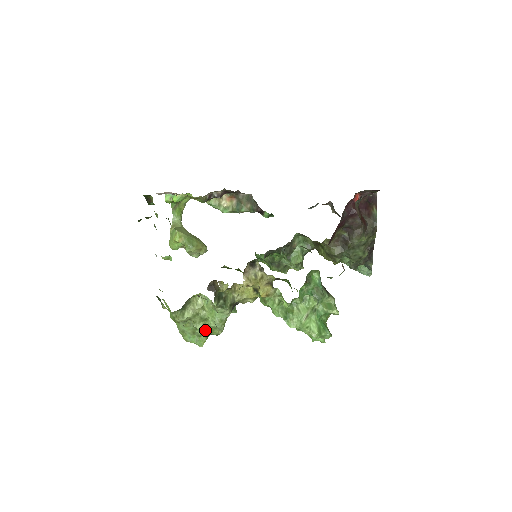
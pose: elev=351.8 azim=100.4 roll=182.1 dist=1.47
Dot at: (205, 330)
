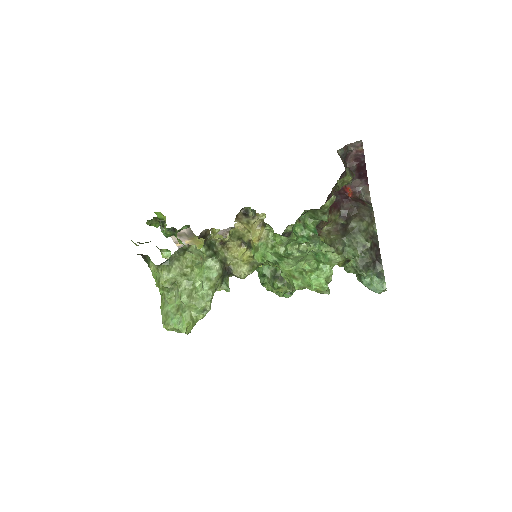
Dot at: (191, 300)
